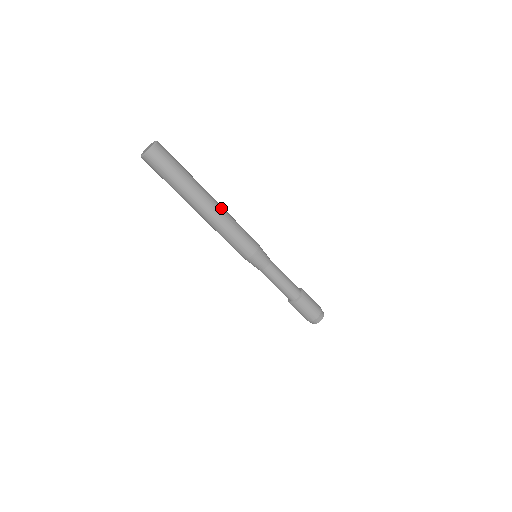
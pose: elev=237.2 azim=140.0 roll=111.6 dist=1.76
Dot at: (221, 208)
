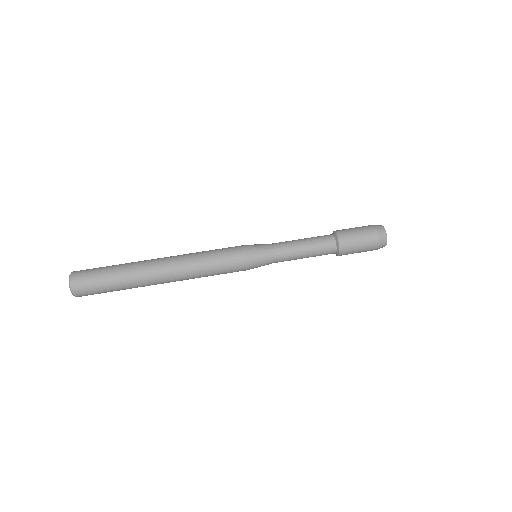
Dot at: occluded
